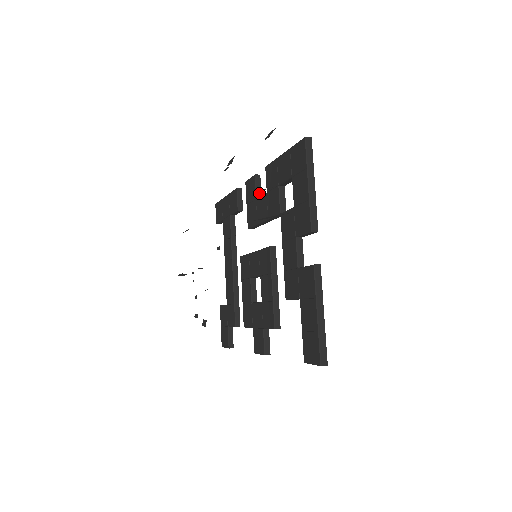
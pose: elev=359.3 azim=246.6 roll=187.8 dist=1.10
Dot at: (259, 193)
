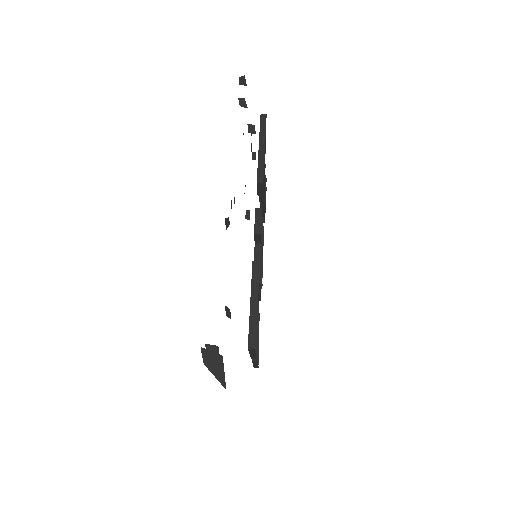
Dot at: (258, 241)
